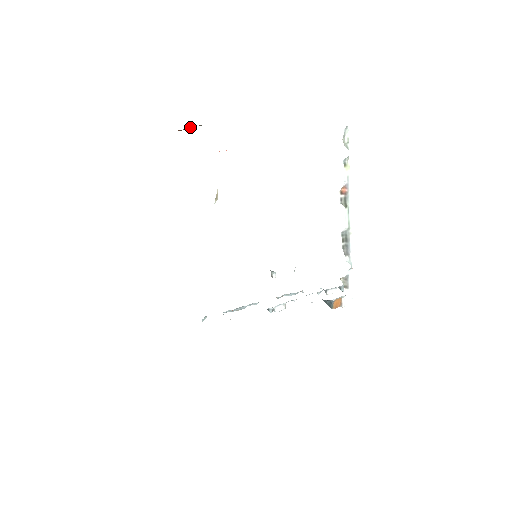
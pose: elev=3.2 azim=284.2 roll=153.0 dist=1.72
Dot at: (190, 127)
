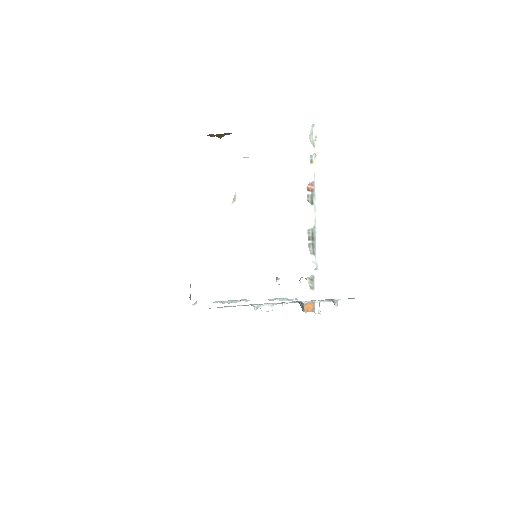
Dot at: (222, 135)
